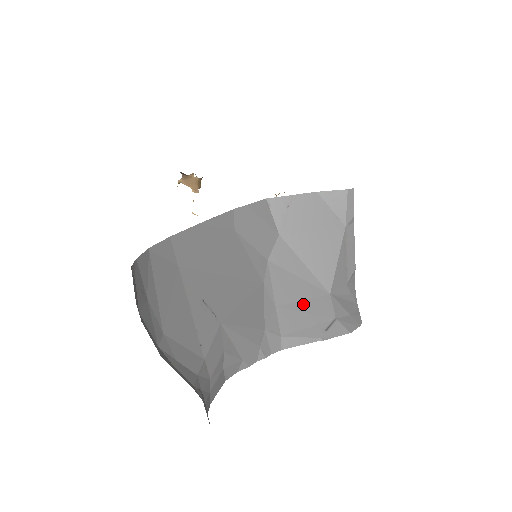
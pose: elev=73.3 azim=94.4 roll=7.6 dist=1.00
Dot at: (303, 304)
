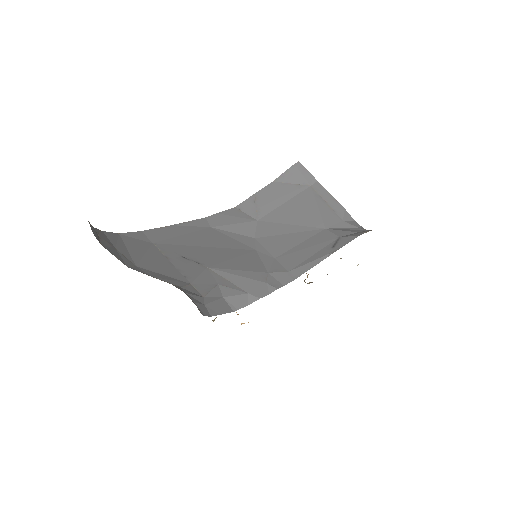
Dot at: (301, 245)
